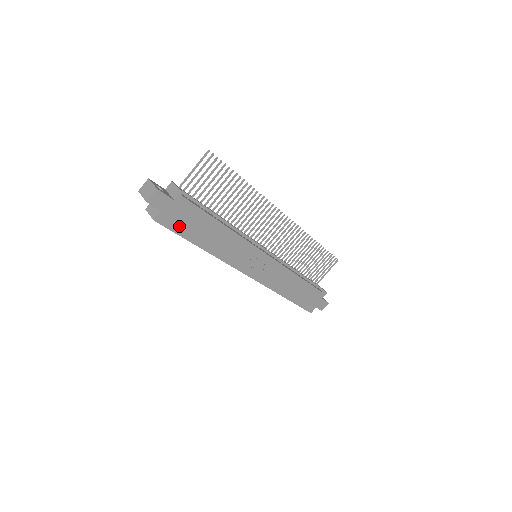
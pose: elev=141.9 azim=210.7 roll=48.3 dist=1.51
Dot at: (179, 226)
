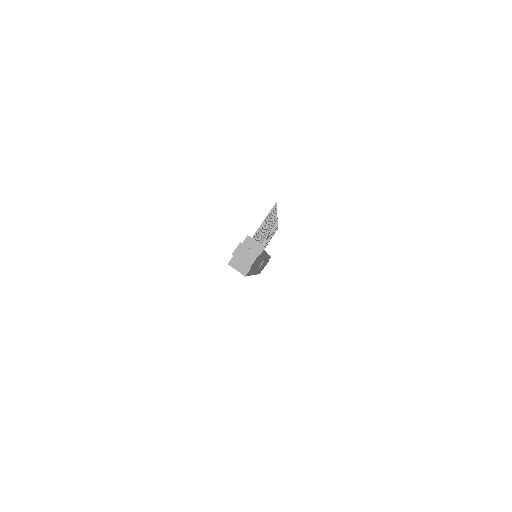
Dot at: (251, 270)
